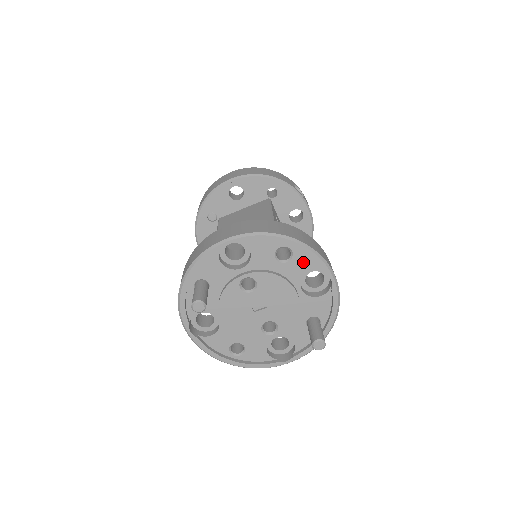
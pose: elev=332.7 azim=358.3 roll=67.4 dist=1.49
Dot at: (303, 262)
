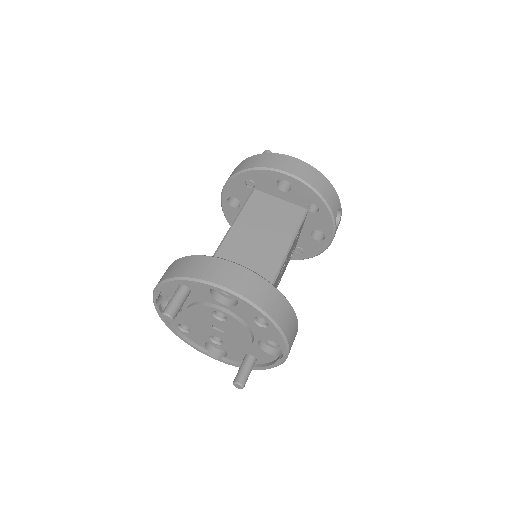
Dot at: (272, 335)
